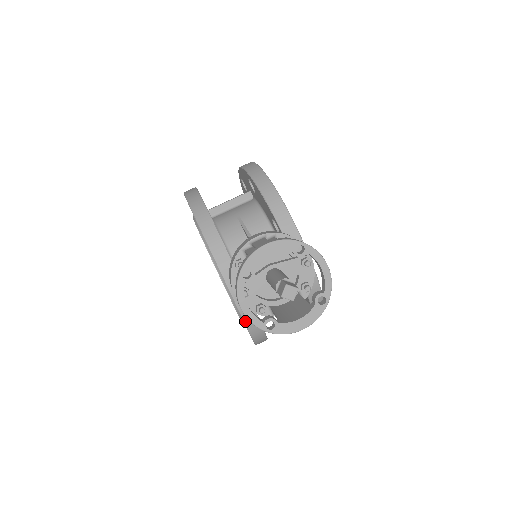
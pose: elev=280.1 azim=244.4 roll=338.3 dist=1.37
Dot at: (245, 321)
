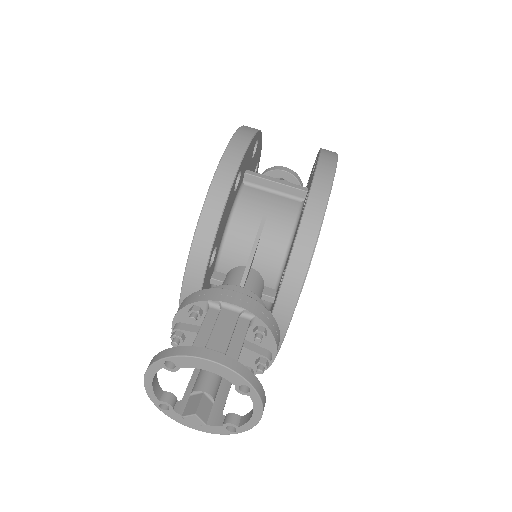
Dot at: occluded
